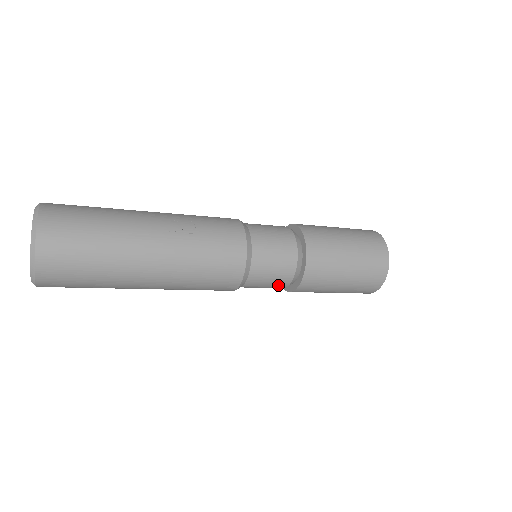
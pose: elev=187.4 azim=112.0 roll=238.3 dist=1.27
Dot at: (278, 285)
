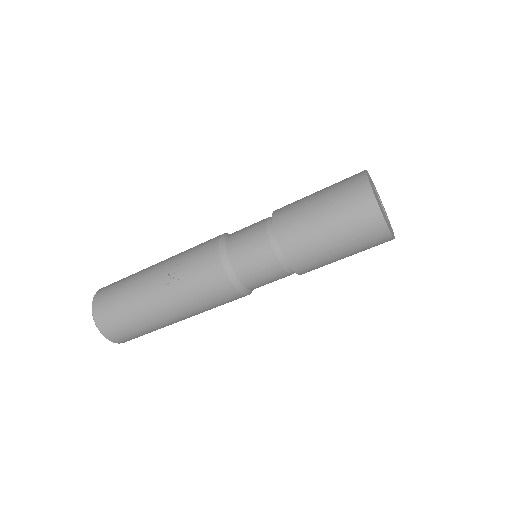
Dot at: (281, 278)
